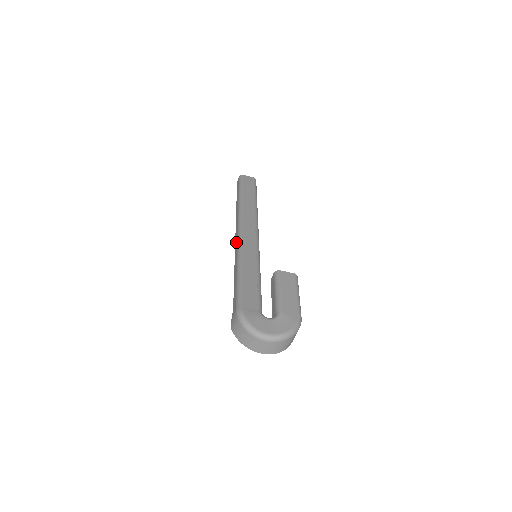
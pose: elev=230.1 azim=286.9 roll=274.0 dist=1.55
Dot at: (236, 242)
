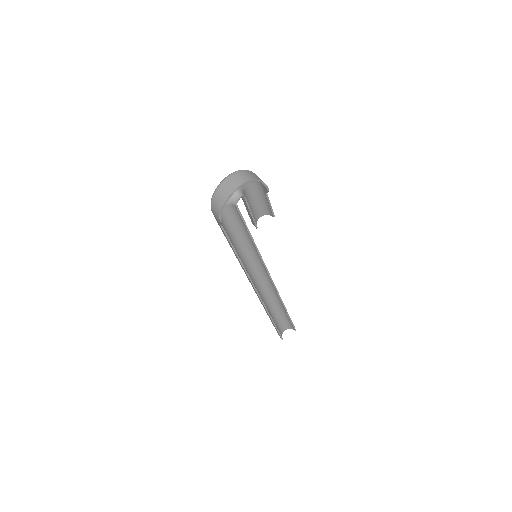
Dot at: occluded
